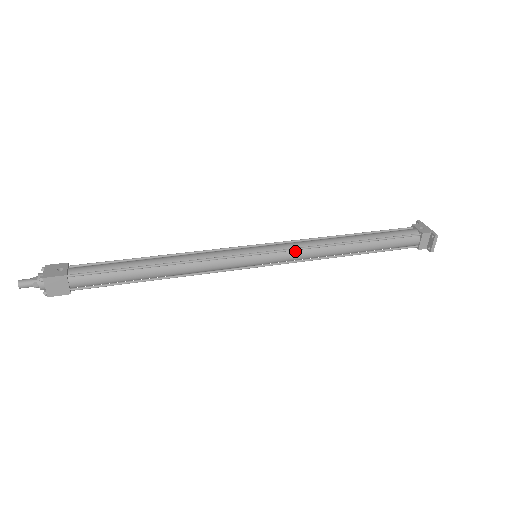
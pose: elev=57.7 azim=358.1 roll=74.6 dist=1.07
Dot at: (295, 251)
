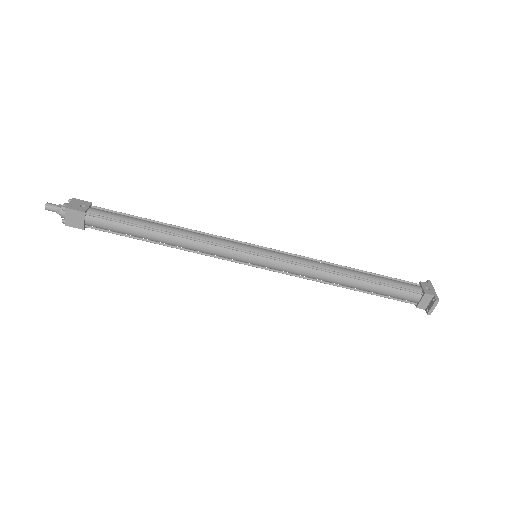
Dot at: (293, 264)
